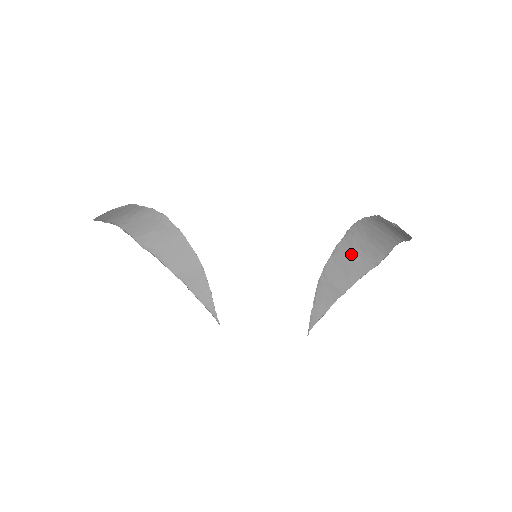
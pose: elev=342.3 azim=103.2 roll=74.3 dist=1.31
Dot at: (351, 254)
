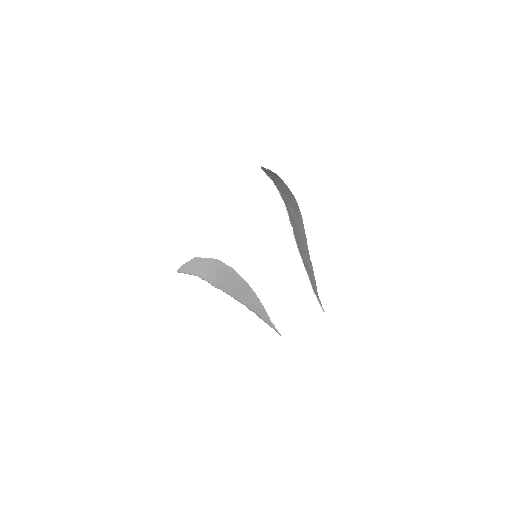
Dot at: (293, 217)
